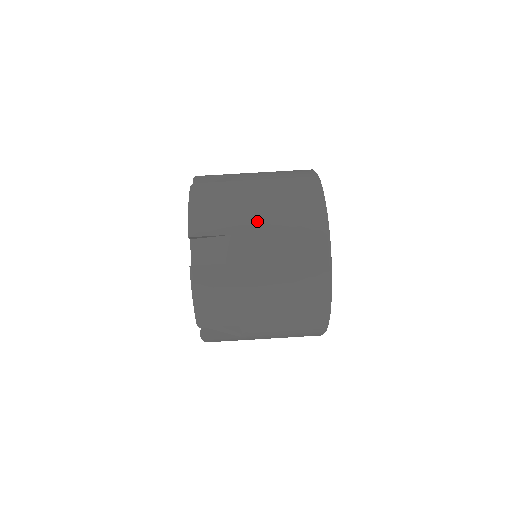
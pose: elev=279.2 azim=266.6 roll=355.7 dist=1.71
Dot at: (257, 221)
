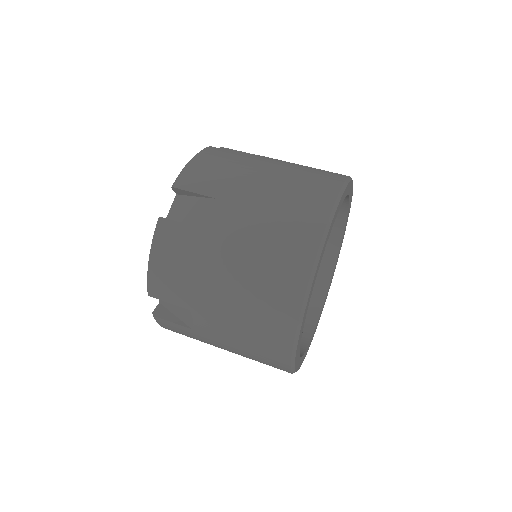
Dot at: occluded
